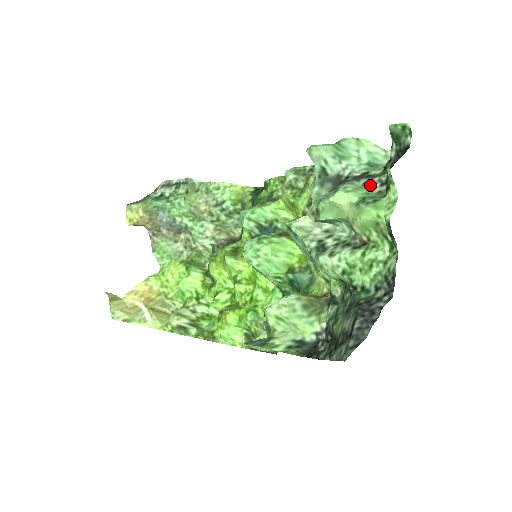
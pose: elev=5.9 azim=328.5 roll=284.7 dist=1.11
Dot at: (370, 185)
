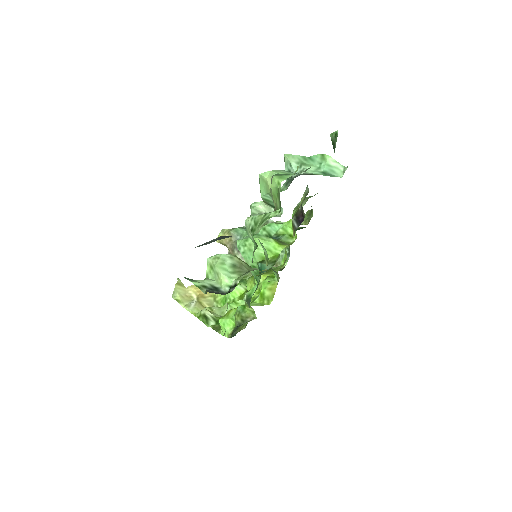
Dot at: occluded
